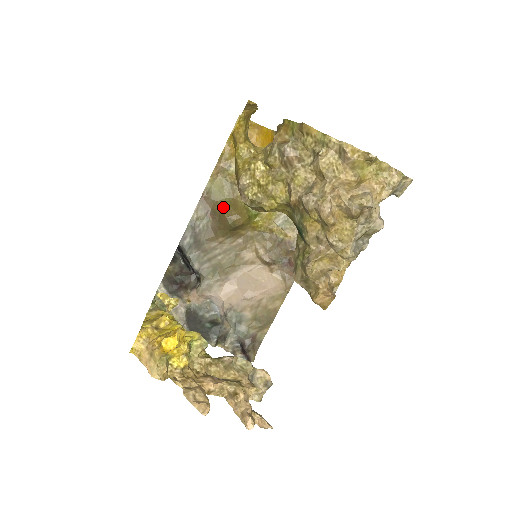
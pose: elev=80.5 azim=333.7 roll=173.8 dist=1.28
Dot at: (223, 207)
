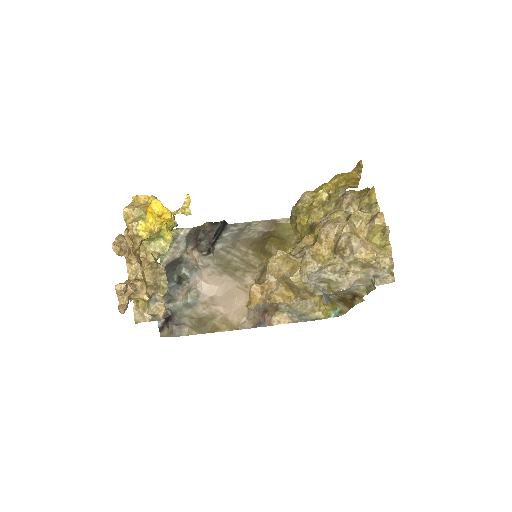
Dot at: (276, 236)
